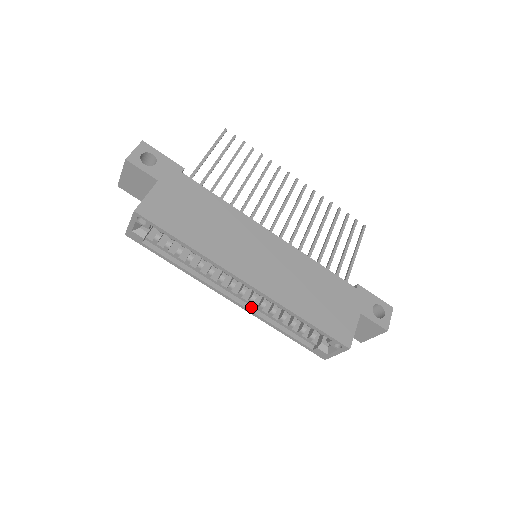
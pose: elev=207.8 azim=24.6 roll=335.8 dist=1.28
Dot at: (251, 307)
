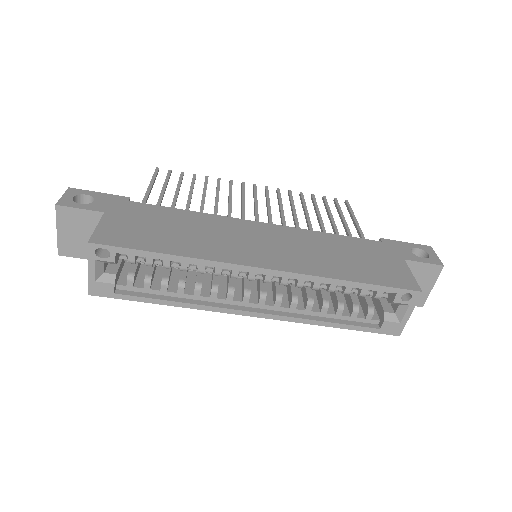
Dot at: (282, 312)
